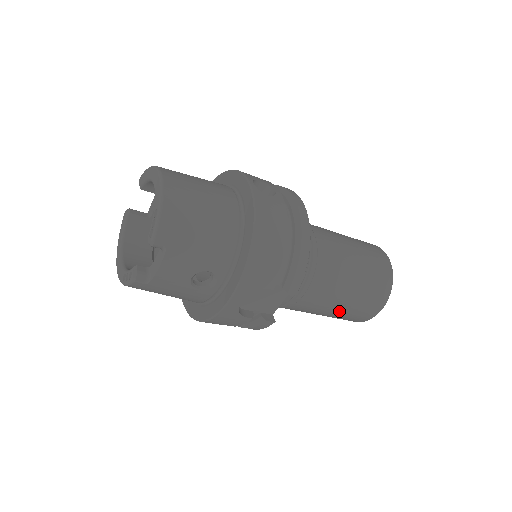
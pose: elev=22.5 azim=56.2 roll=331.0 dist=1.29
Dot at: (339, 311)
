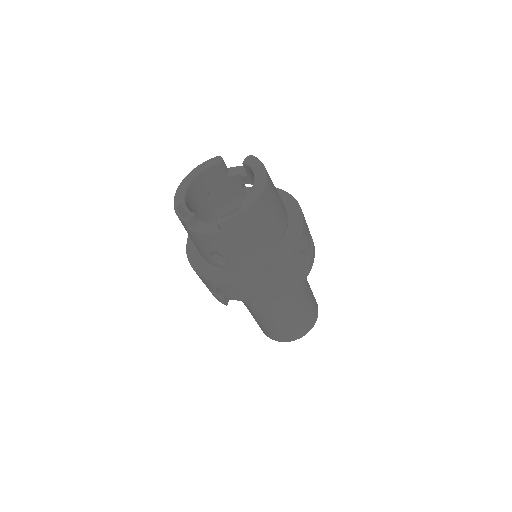
Dot at: (261, 323)
